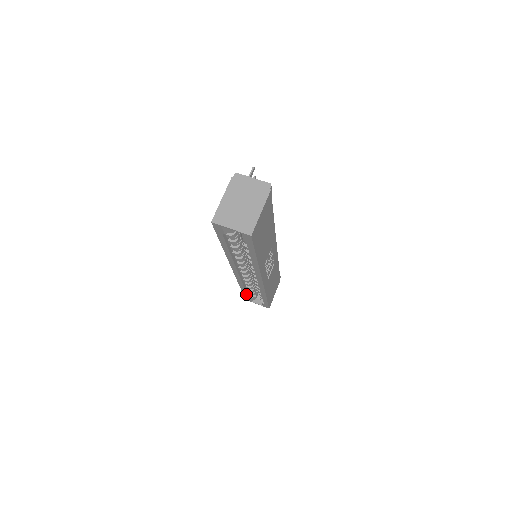
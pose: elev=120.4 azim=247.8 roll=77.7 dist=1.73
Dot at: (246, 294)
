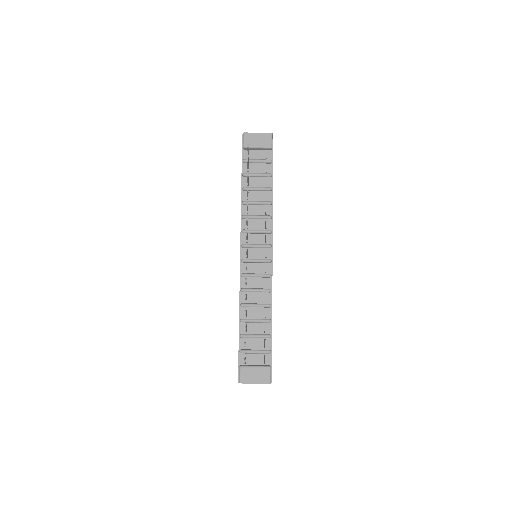
Dot at: occluded
